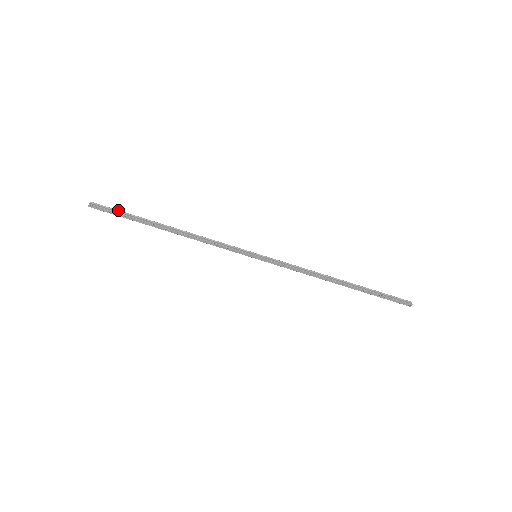
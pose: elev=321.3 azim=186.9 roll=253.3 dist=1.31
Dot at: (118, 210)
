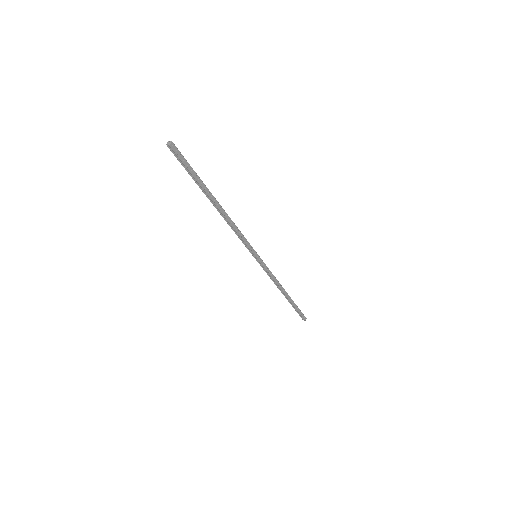
Dot at: (187, 164)
